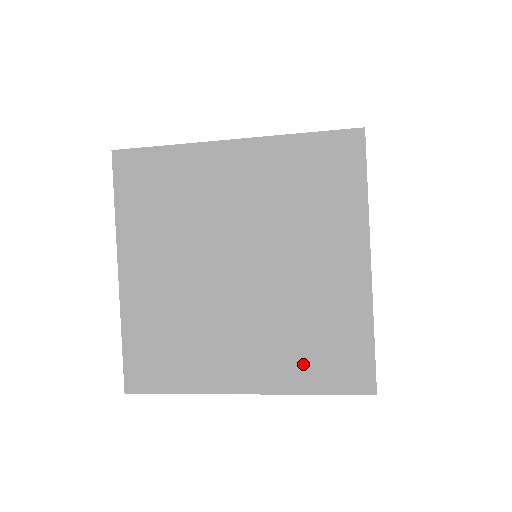
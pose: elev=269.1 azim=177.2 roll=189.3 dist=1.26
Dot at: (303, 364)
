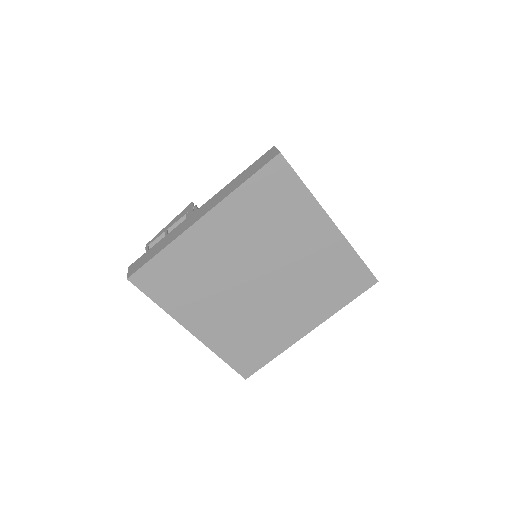
Dot at: (331, 297)
